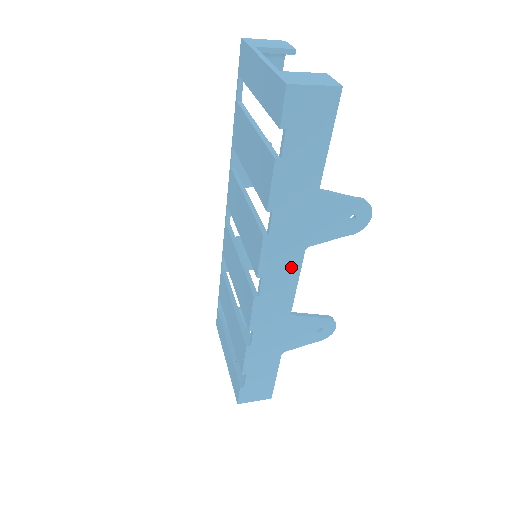
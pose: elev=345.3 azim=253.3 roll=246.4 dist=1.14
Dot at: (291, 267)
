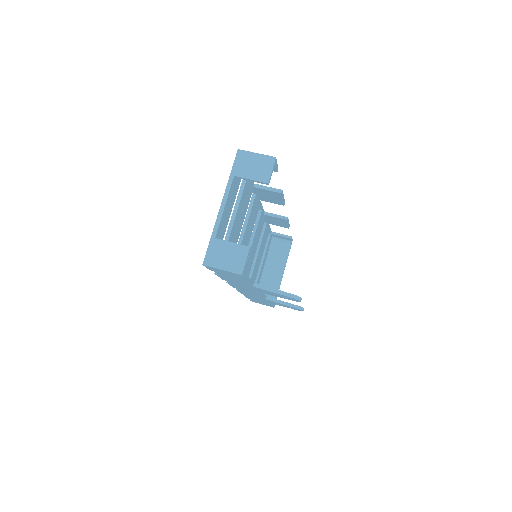
Dot at: (254, 292)
